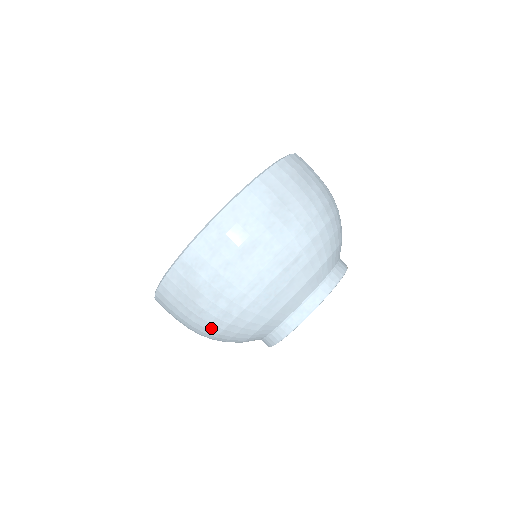
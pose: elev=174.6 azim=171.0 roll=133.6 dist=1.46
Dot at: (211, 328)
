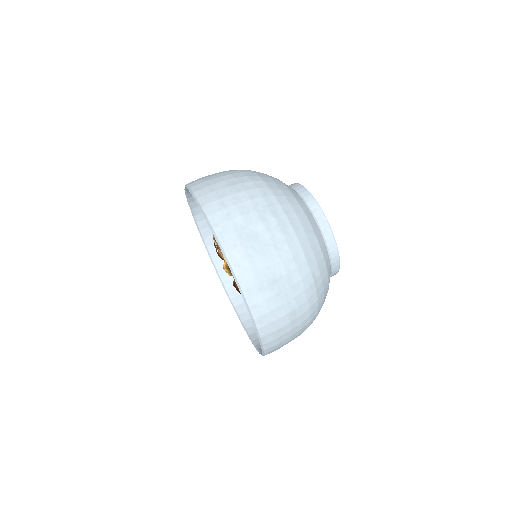
Dot at: occluded
